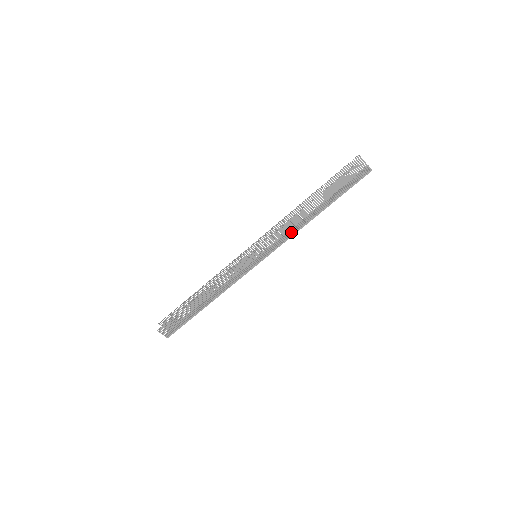
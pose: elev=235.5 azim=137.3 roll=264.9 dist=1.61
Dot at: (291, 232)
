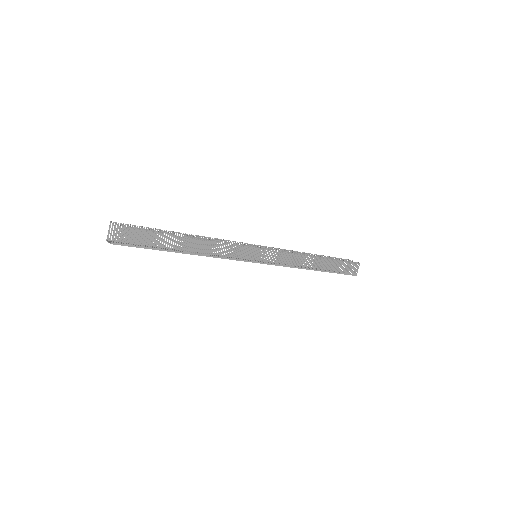
Dot at: occluded
